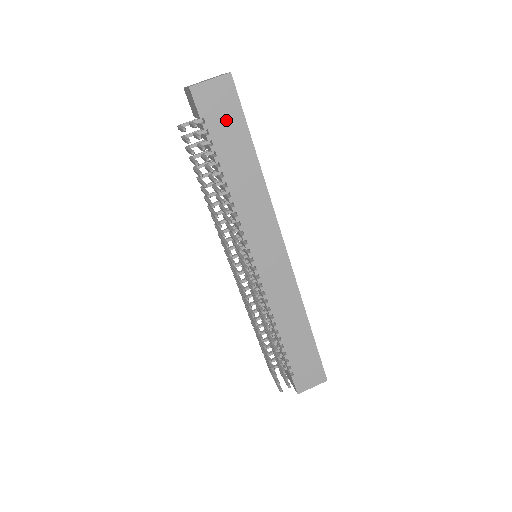
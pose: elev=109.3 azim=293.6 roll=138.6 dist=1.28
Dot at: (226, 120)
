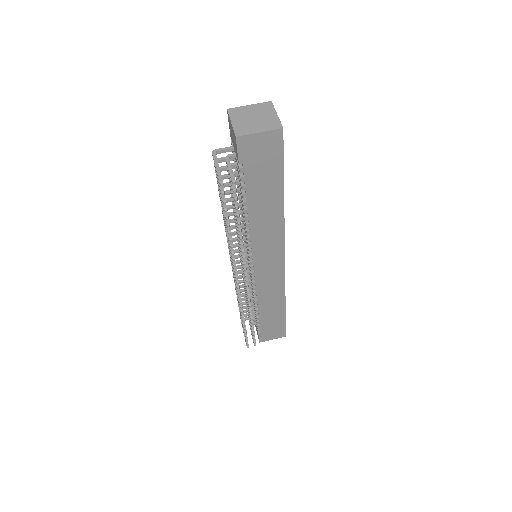
Dot at: (264, 167)
